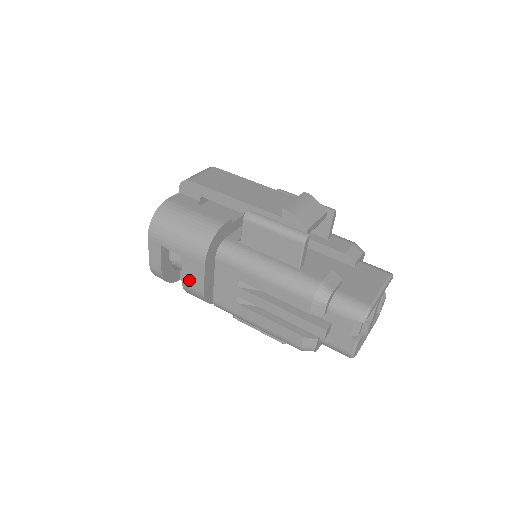
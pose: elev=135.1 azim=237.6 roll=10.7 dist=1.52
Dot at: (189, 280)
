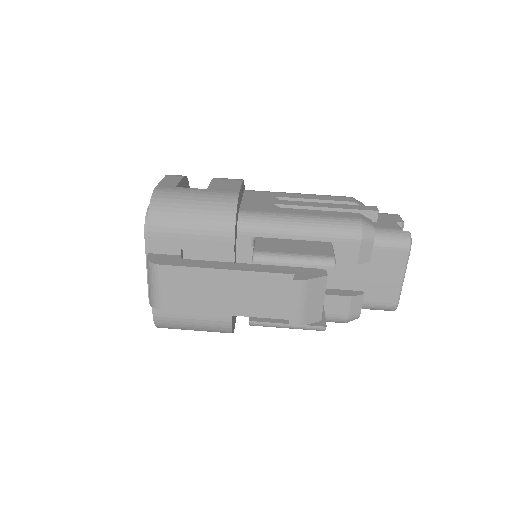
Dot at: occluded
